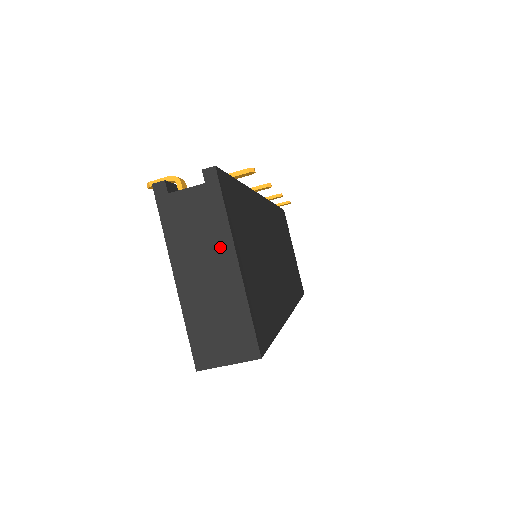
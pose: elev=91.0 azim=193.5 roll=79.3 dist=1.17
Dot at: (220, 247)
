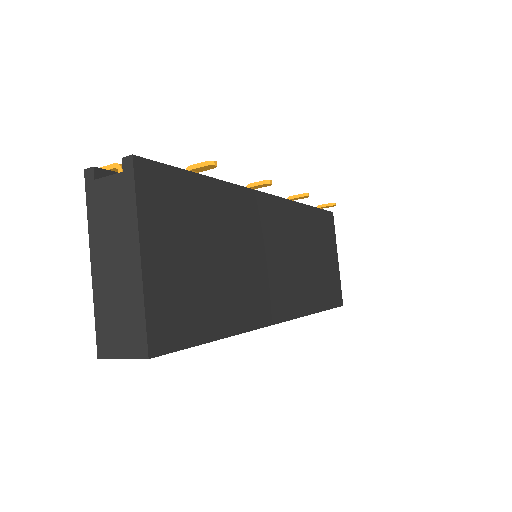
Dot at: (128, 238)
